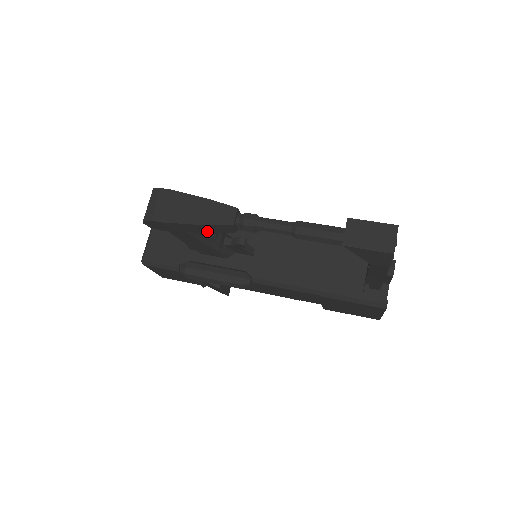
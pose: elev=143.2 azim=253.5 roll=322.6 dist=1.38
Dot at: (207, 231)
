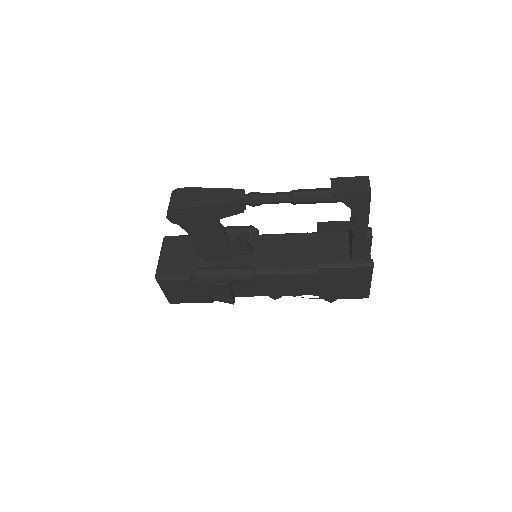
Dot at: (221, 214)
